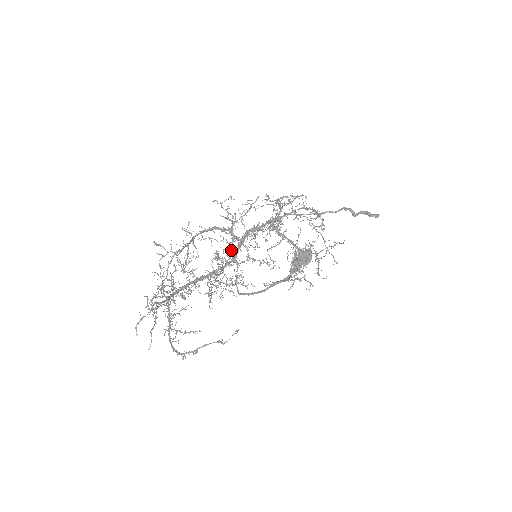
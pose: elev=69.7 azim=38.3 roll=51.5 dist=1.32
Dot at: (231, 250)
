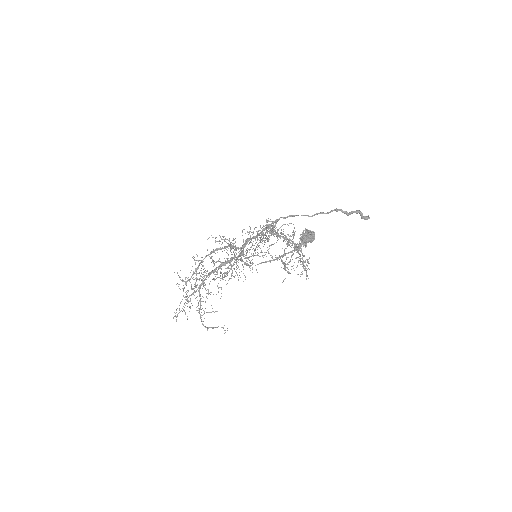
Dot at: occluded
